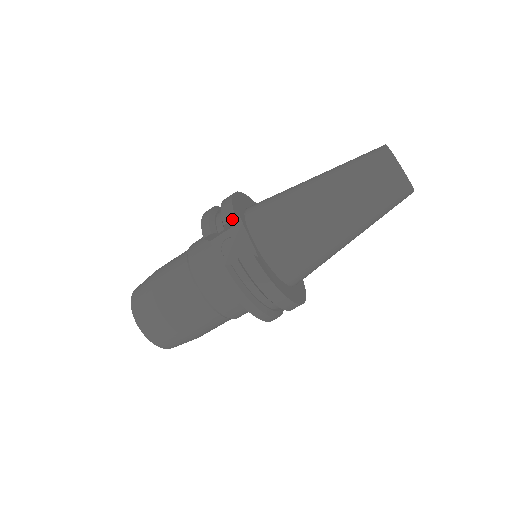
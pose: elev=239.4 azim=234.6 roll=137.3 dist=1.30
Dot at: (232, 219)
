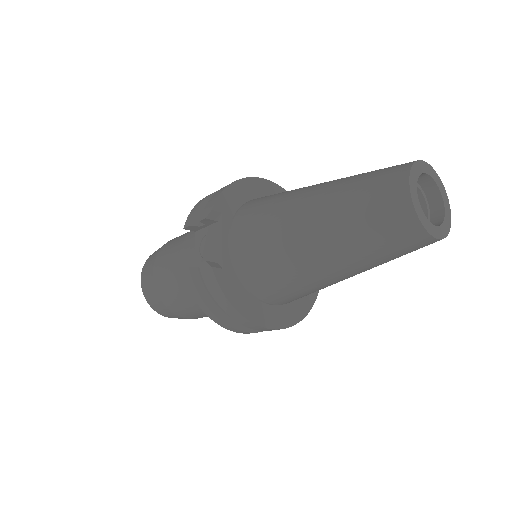
Dot at: (208, 216)
